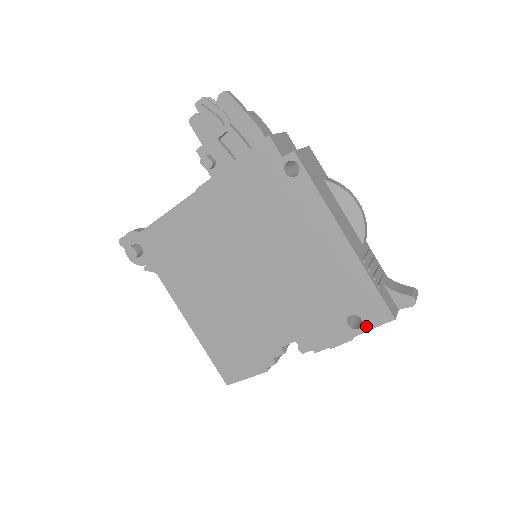
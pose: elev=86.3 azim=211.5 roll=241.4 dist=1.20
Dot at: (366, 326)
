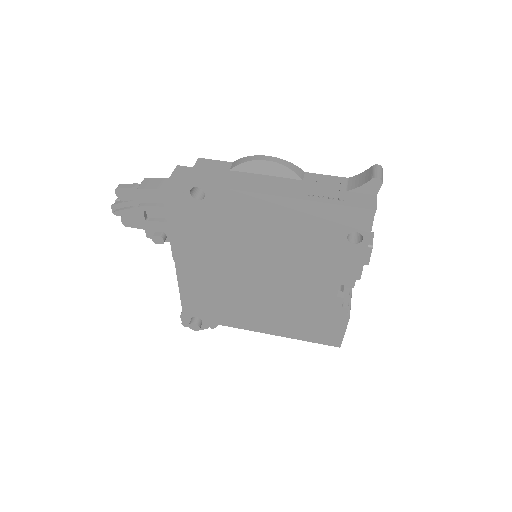
Dot at: (365, 233)
